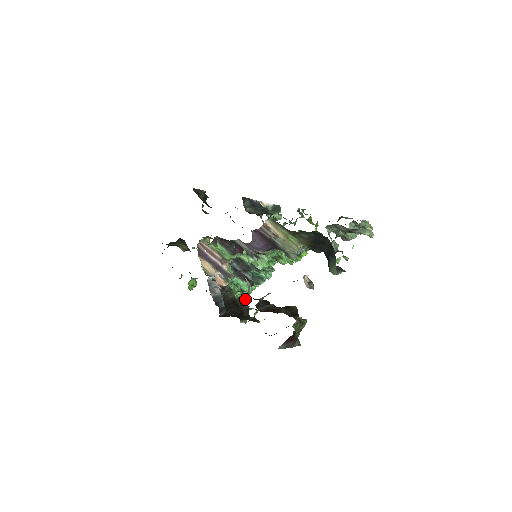
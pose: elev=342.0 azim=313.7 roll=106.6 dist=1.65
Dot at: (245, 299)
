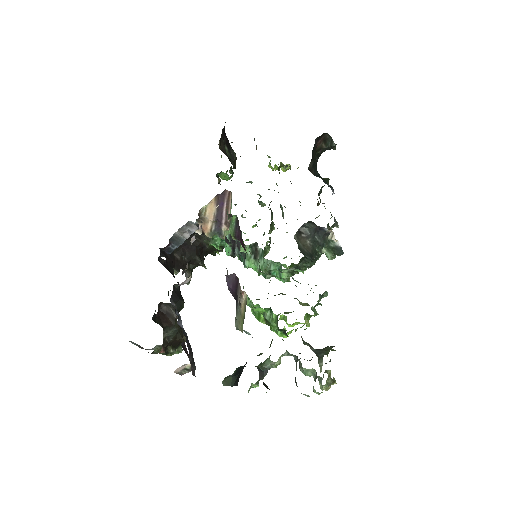
Dot at: (221, 250)
